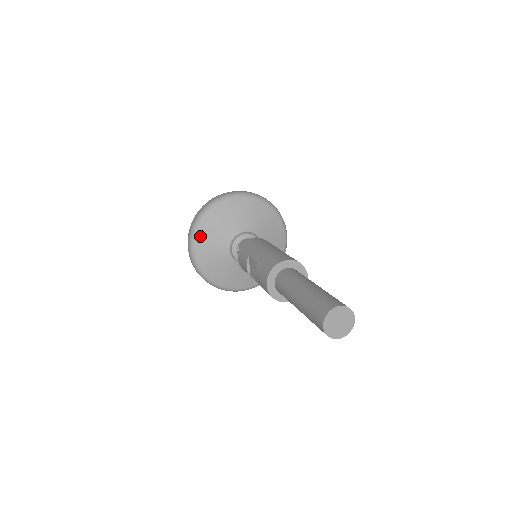
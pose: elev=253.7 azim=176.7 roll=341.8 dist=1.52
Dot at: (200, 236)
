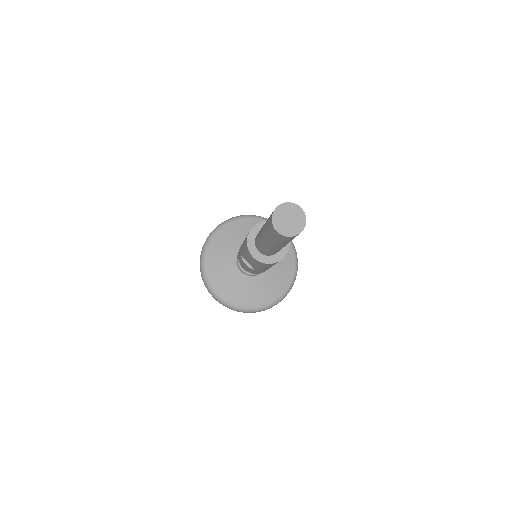
Dot at: (212, 279)
